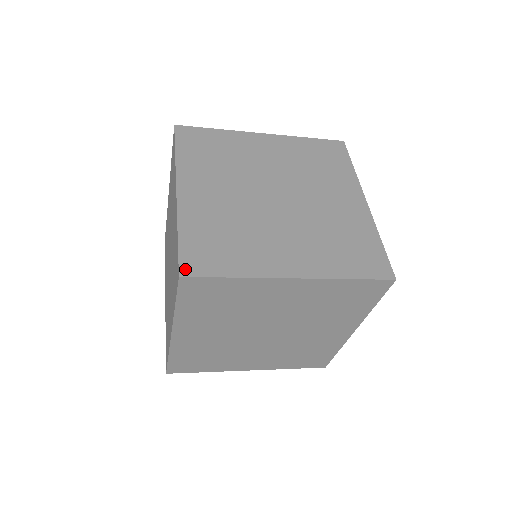
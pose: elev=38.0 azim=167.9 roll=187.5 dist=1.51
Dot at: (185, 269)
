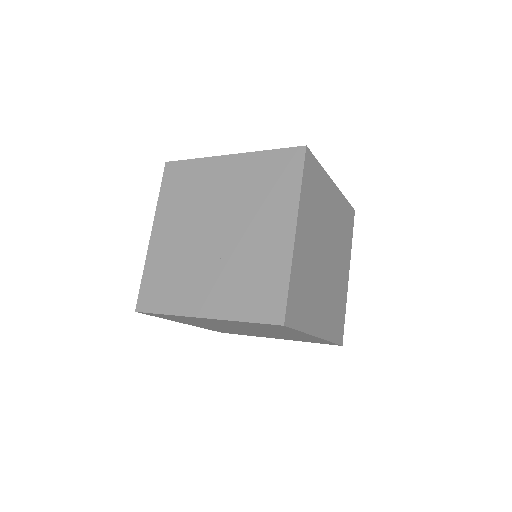
Dot at: (287, 319)
